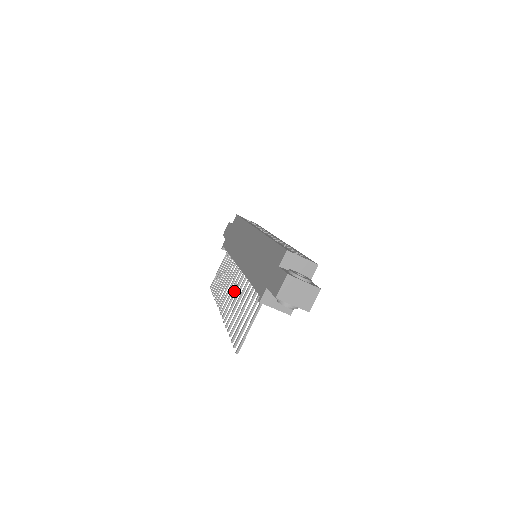
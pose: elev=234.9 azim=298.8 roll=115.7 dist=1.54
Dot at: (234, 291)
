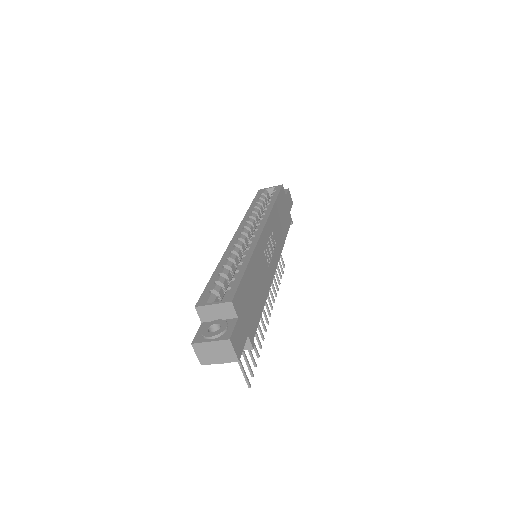
Dot at: occluded
